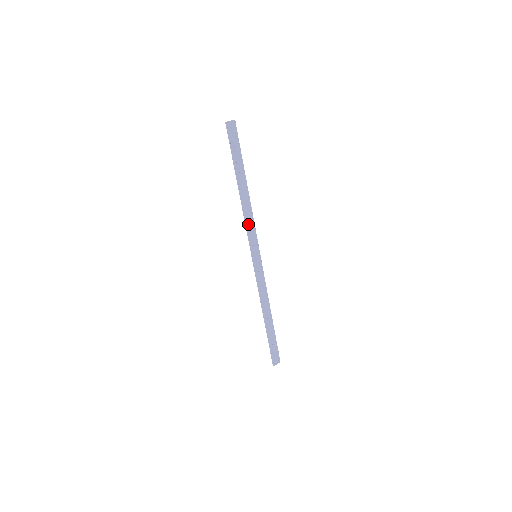
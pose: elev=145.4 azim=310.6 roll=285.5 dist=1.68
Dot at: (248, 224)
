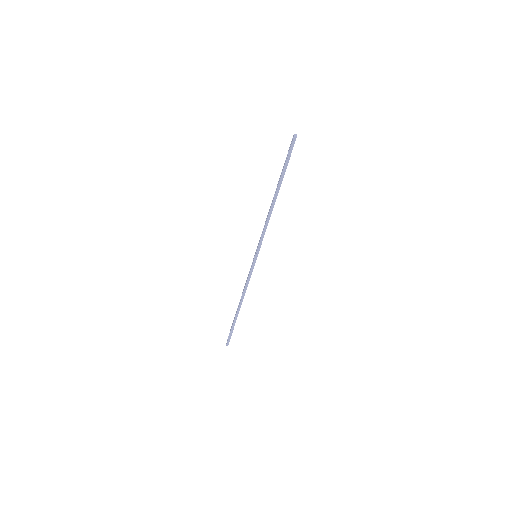
Dot at: occluded
